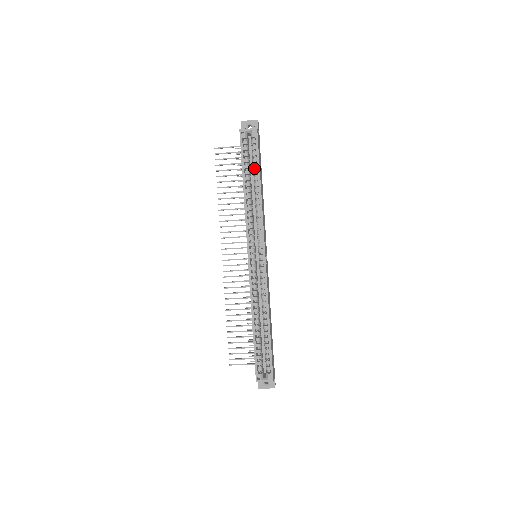
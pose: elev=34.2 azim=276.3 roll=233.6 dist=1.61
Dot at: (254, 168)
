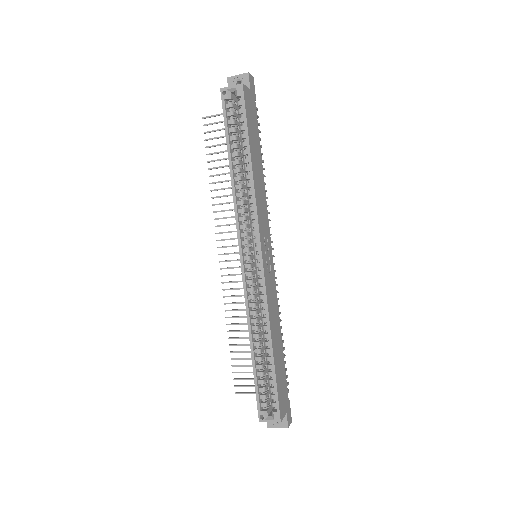
Dot at: (243, 139)
